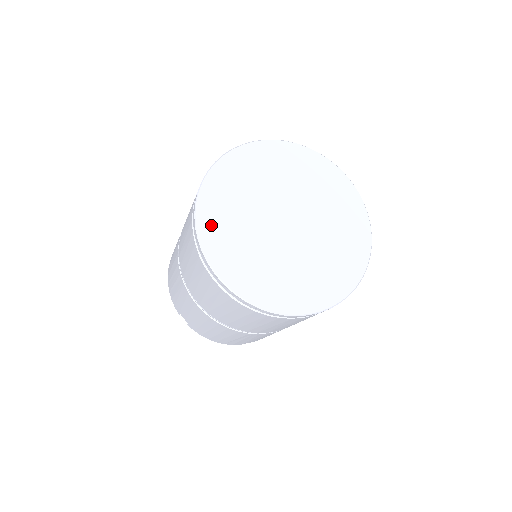
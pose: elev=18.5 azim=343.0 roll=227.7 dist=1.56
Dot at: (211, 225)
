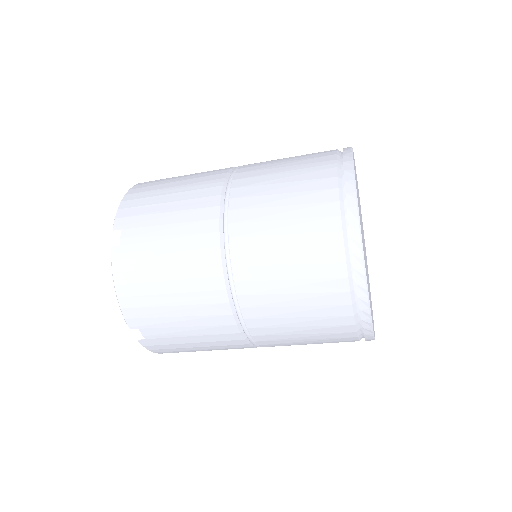
Dot at: (364, 256)
